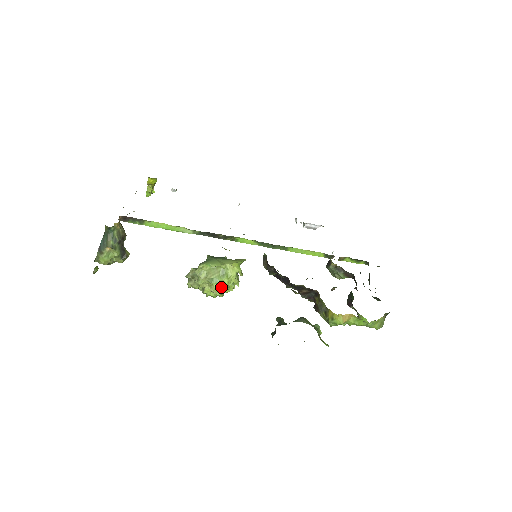
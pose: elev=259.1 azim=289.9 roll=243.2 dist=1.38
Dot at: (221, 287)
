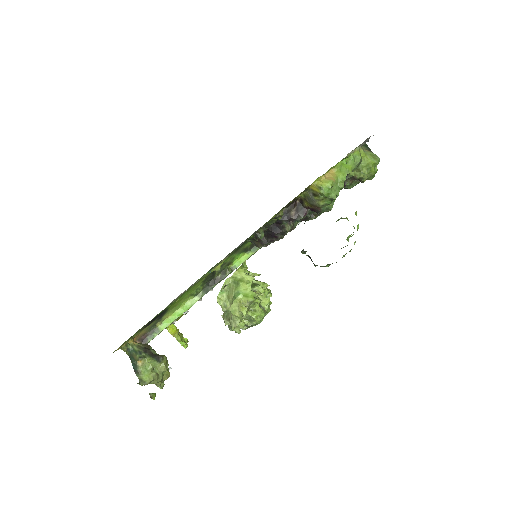
Dot at: (247, 293)
